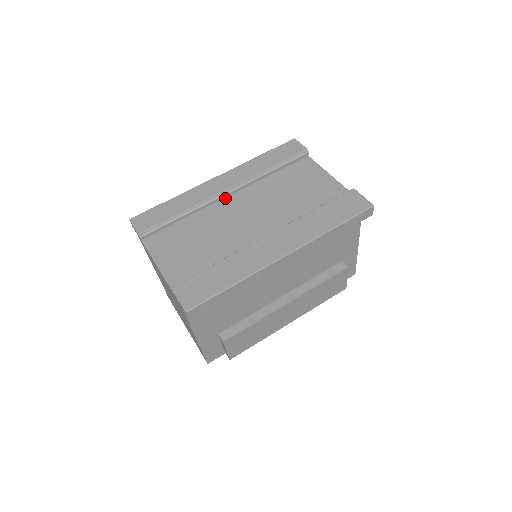
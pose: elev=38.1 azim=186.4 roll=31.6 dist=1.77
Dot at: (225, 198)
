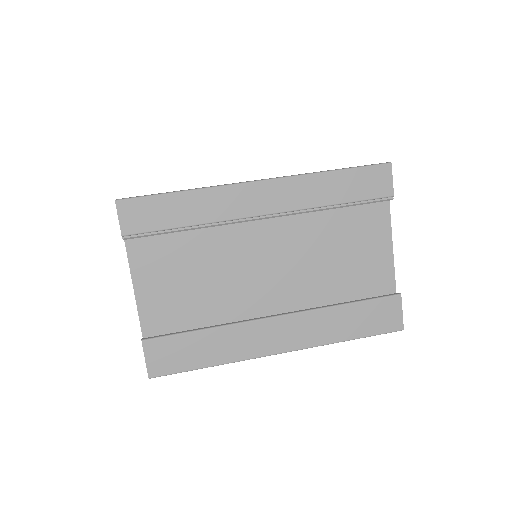
Dot at: occluded
